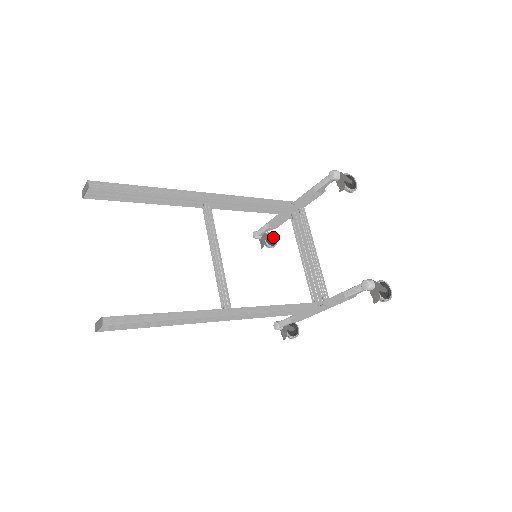
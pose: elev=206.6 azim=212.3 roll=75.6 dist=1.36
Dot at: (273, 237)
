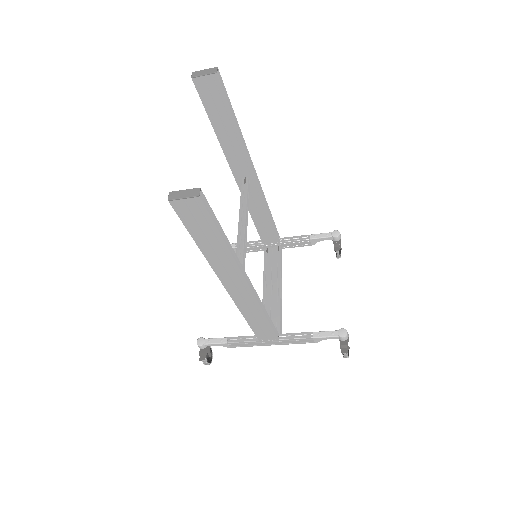
Dot at: occluded
